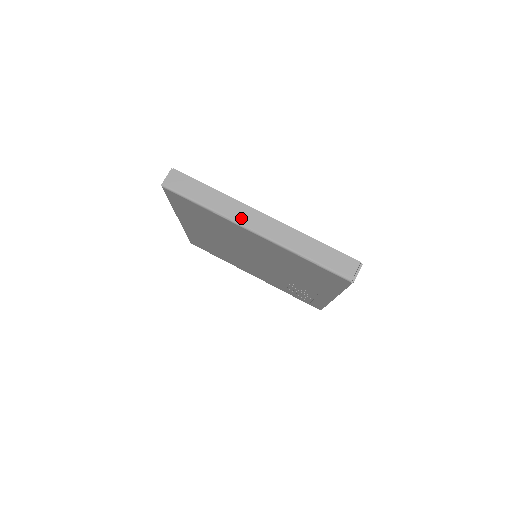
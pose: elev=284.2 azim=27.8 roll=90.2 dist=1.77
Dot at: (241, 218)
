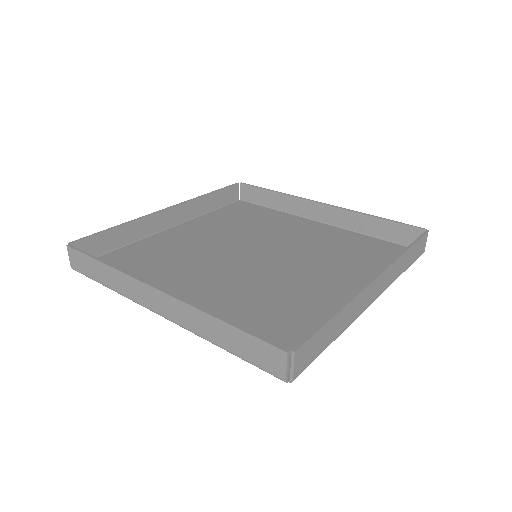
Dot at: (139, 298)
